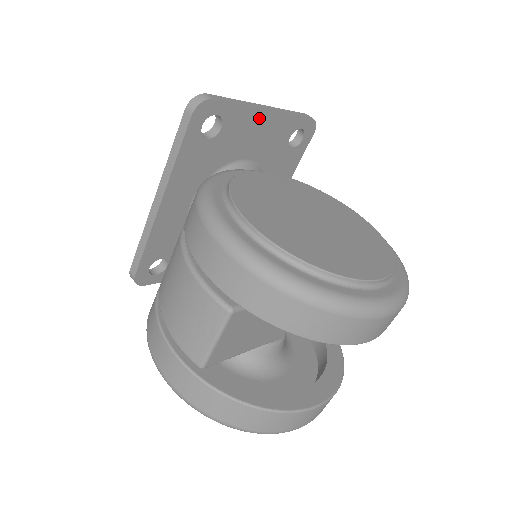
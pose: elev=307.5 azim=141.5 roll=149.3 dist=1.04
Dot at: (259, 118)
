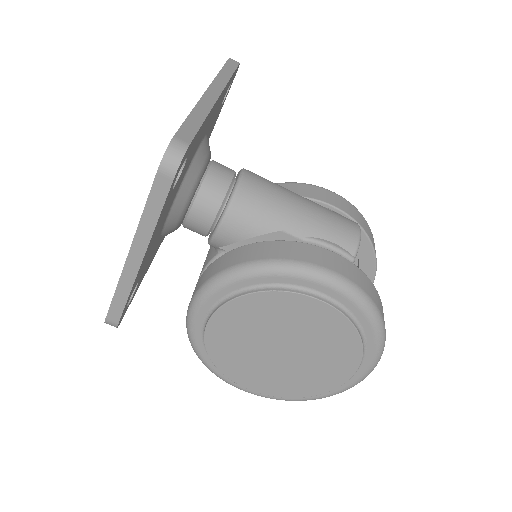
Dot at: (143, 261)
